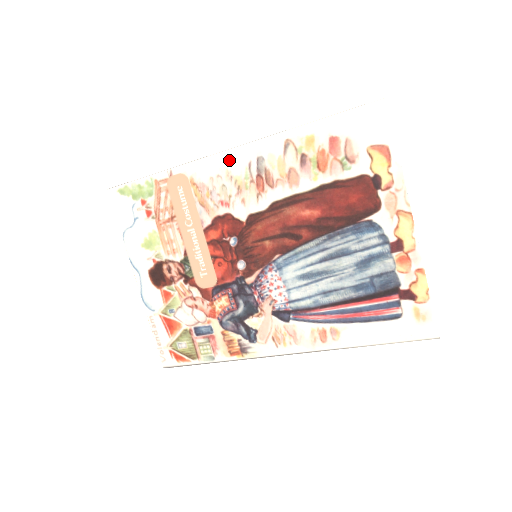
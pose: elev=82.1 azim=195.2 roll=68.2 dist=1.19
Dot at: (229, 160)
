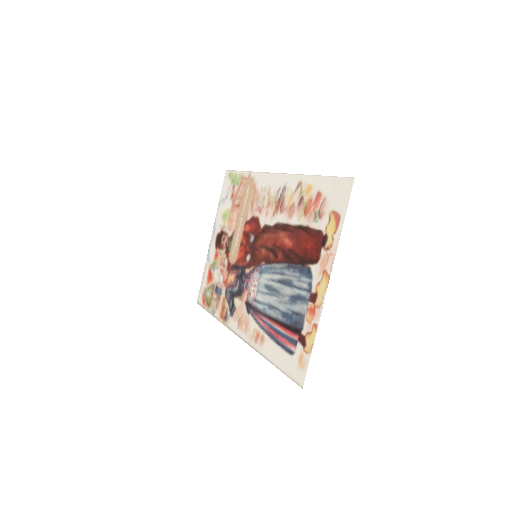
Dot at: (273, 181)
